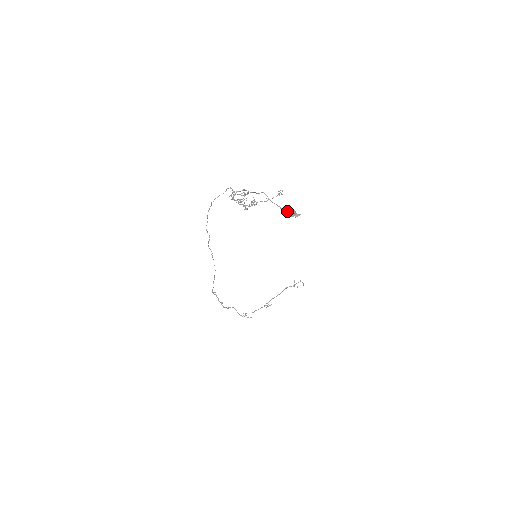
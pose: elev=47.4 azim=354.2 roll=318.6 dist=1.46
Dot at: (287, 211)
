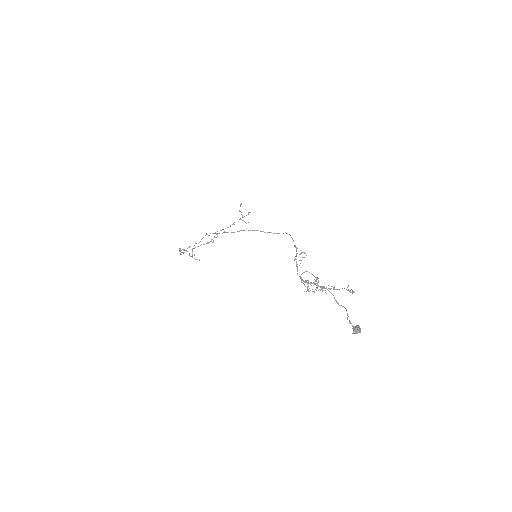
Dot at: (356, 331)
